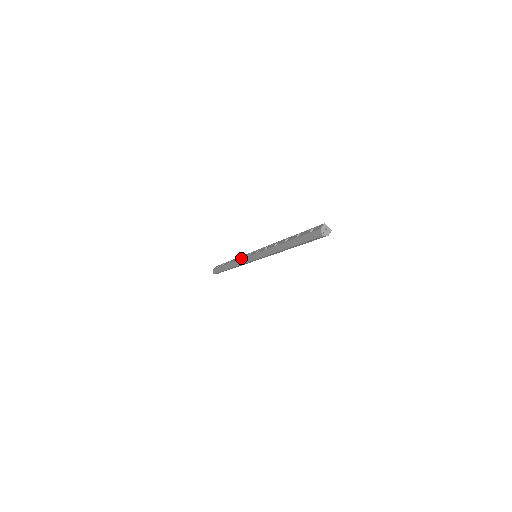
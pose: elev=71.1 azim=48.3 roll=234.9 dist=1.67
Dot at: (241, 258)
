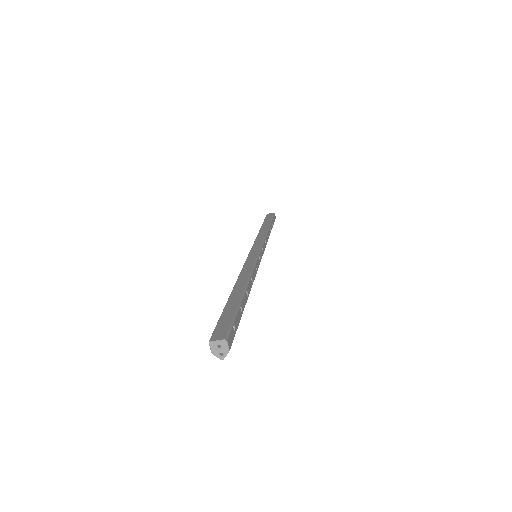
Dot at: occluded
